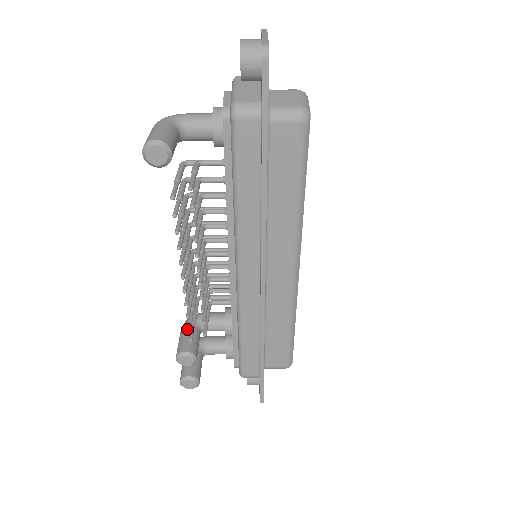
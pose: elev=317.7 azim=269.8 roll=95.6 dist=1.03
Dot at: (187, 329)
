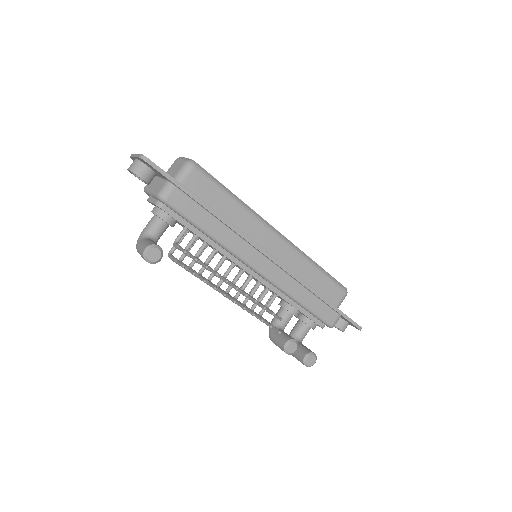
Dot at: (273, 336)
